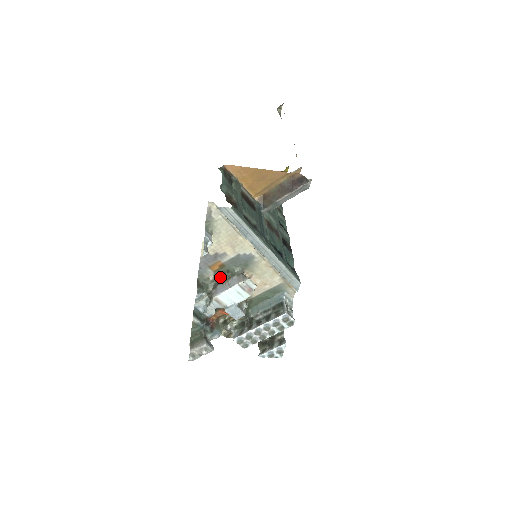
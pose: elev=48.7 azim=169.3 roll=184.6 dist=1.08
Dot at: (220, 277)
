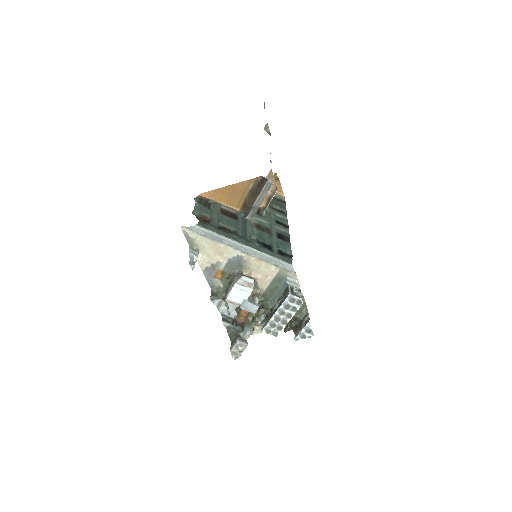
Dot at: (227, 282)
